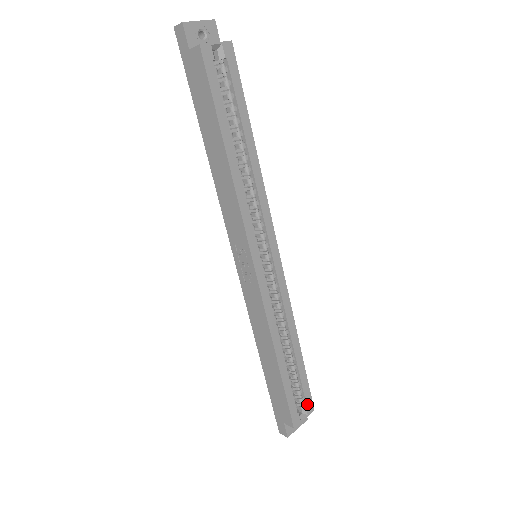
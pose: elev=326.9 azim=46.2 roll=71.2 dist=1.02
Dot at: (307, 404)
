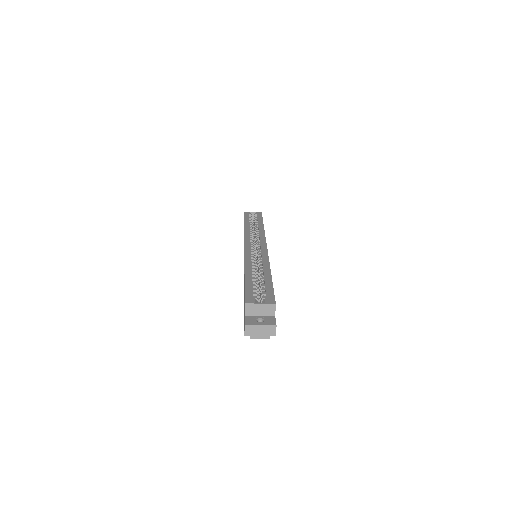
Dot at: (268, 298)
